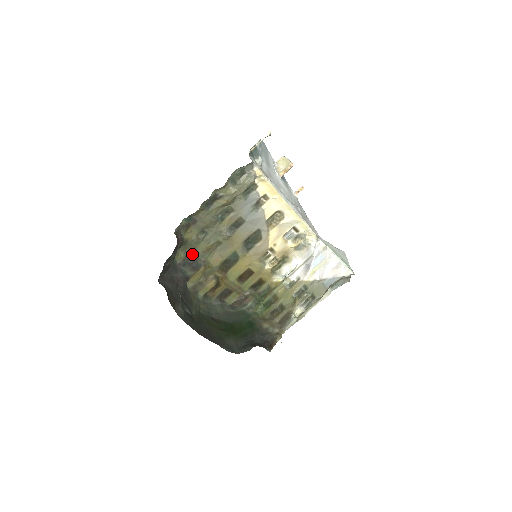
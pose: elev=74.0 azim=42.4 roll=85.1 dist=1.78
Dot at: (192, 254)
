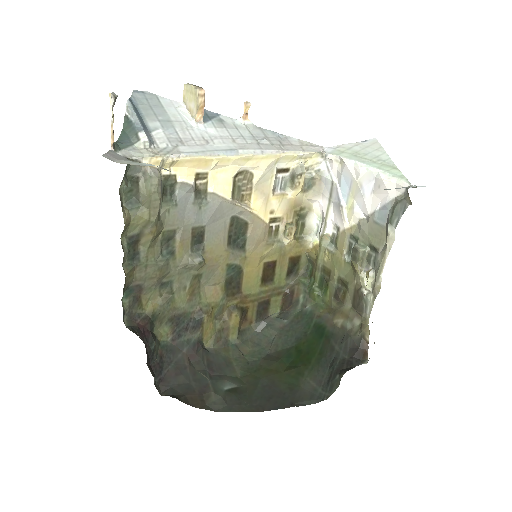
Dot at: (177, 317)
